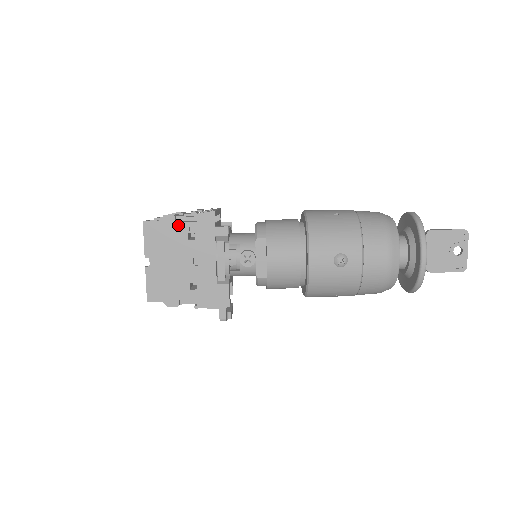
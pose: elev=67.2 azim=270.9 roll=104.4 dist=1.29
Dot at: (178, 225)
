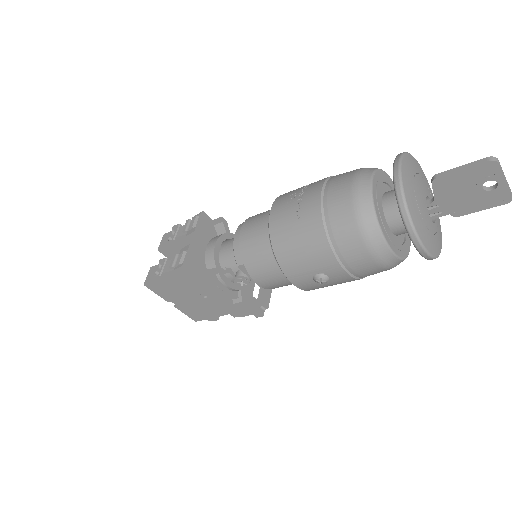
Dot at: (168, 280)
